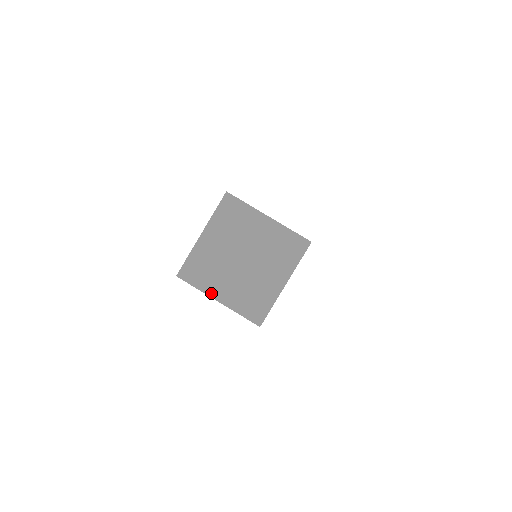
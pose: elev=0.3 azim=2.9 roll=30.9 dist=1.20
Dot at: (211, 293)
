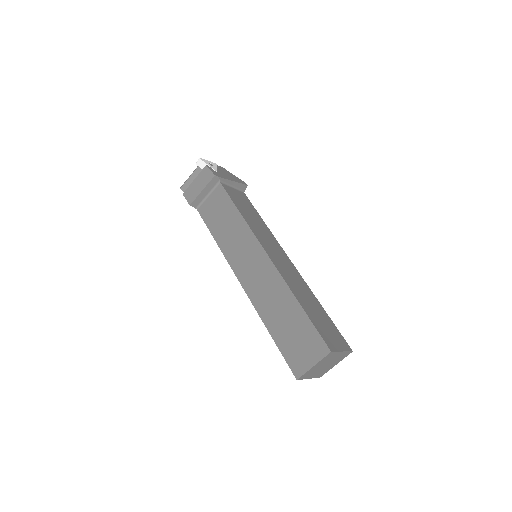
Dot at: (308, 378)
